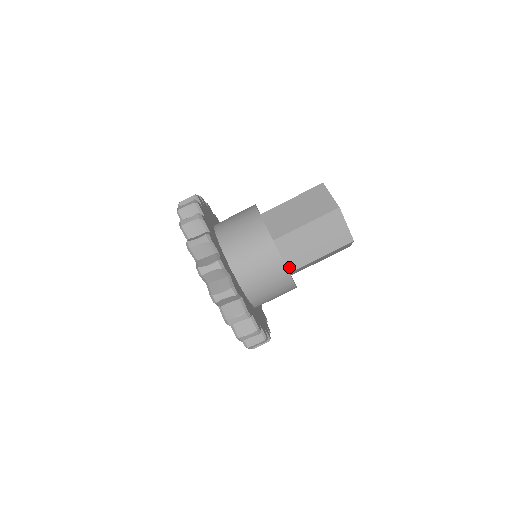
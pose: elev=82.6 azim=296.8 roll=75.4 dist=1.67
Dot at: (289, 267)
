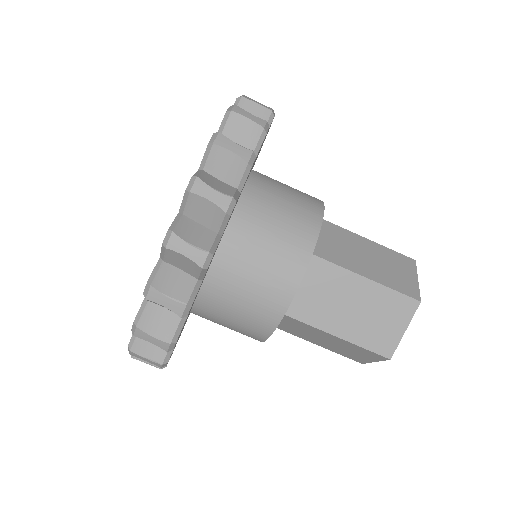
Dot at: occluded
